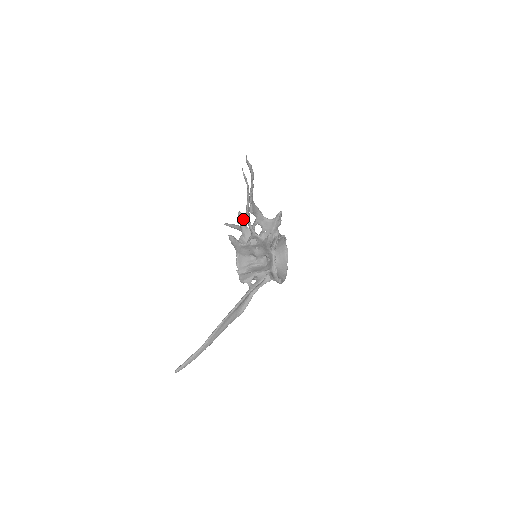
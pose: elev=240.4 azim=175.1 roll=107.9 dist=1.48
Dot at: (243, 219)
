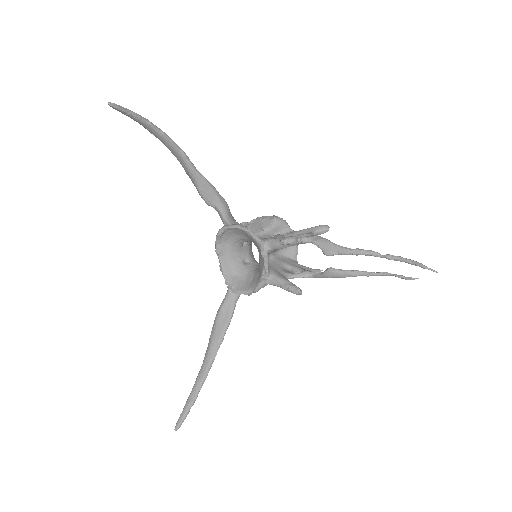
Dot at: (295, 243)
